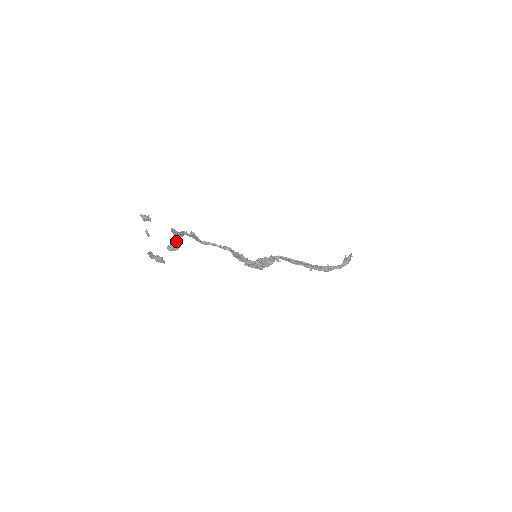
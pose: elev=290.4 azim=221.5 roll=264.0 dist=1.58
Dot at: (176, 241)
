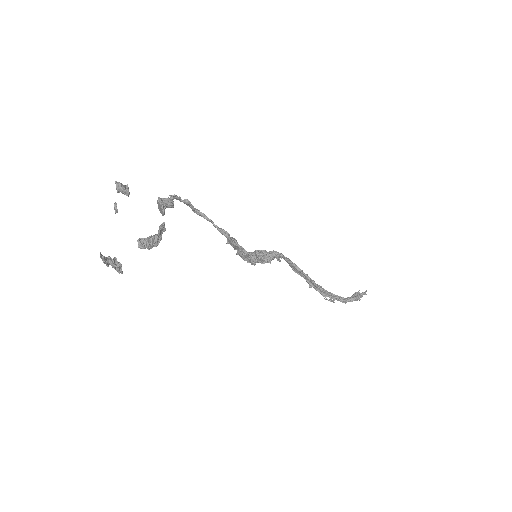
Dot at: (155, 235)
